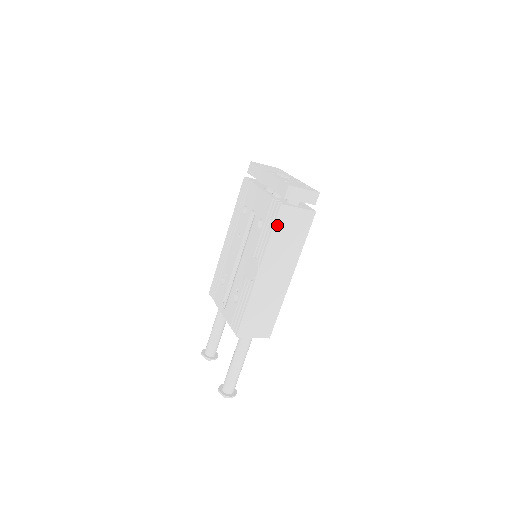
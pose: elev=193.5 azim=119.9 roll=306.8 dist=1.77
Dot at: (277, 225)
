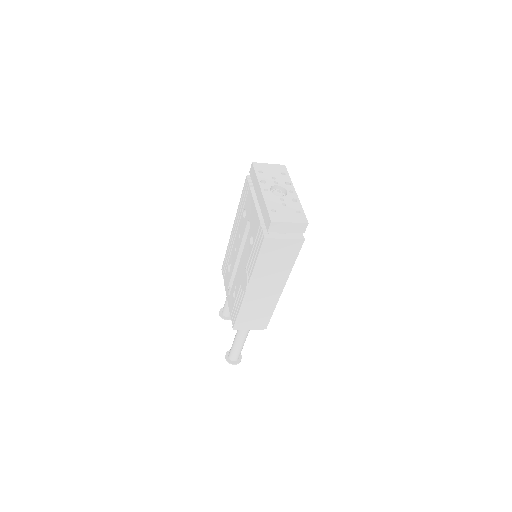
Dot at: (262, 254)
